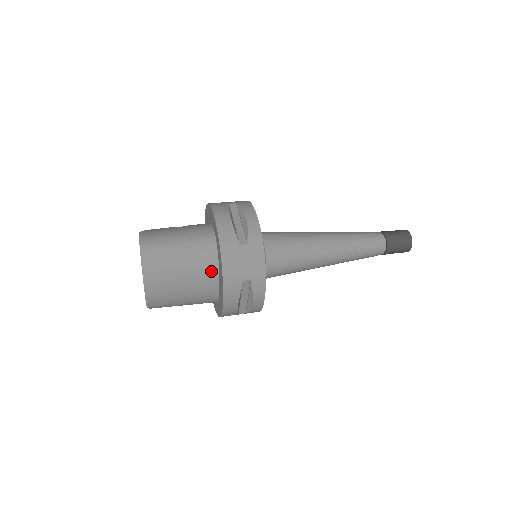
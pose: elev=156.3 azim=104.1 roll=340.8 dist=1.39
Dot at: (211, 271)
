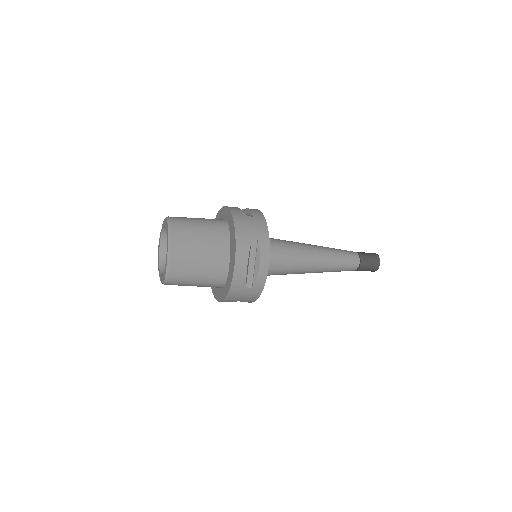
Dot at: (224, 240)
